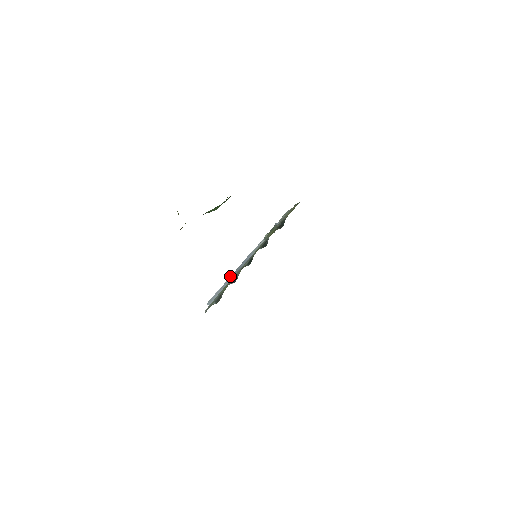
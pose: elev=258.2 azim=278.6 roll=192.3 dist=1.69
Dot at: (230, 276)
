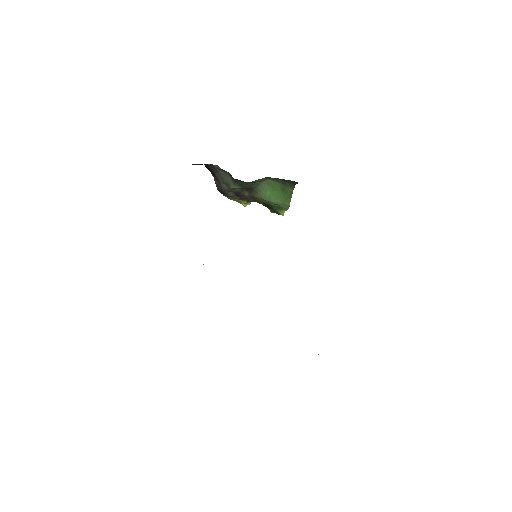
Dot at: occluded
